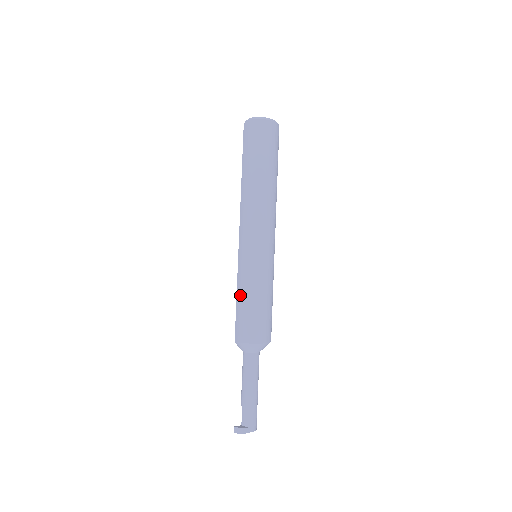
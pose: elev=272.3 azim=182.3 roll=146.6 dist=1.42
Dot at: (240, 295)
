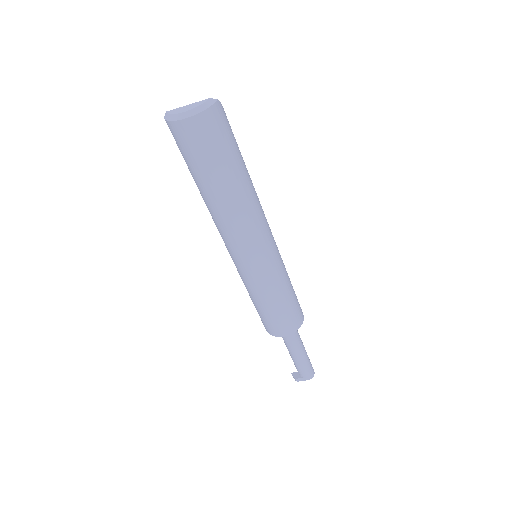
Dot at: (249, 295)
